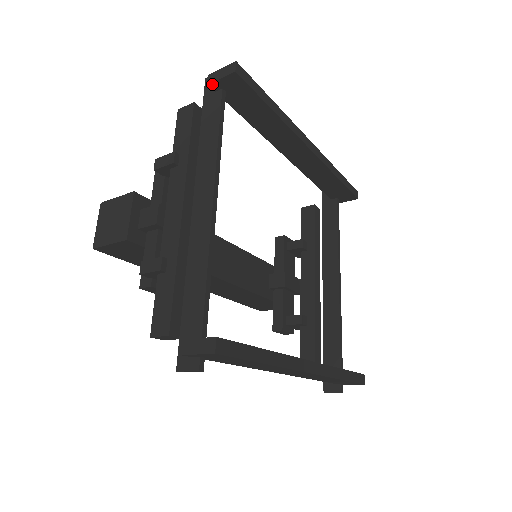
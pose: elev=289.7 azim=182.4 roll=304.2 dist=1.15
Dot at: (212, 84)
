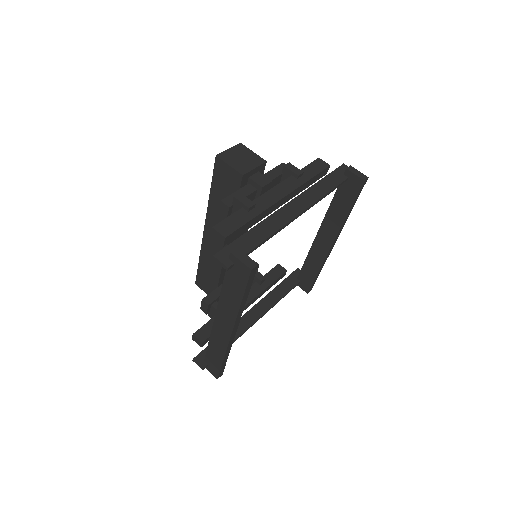
Dot at: (348, 171)
